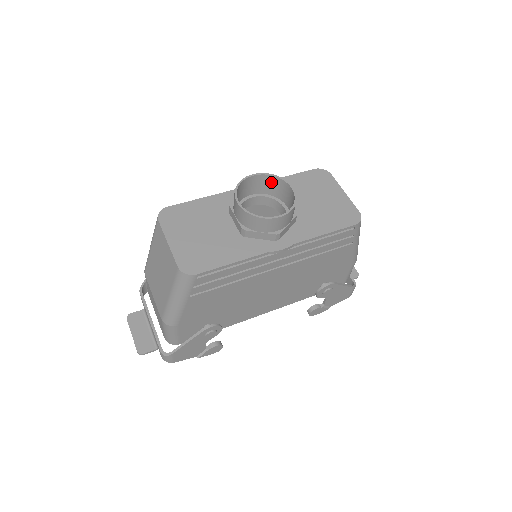
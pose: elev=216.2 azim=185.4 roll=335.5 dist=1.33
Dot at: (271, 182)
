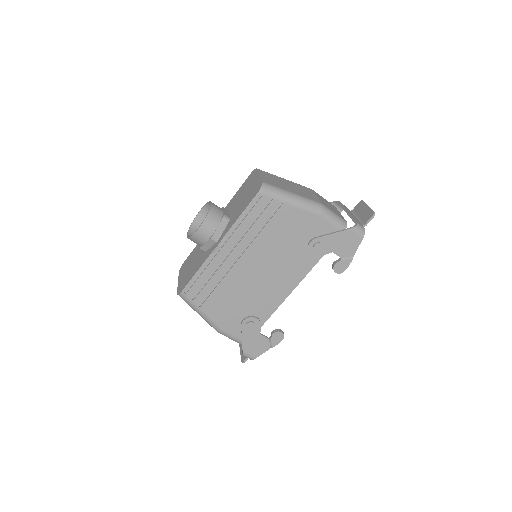
Dot at: occluded
